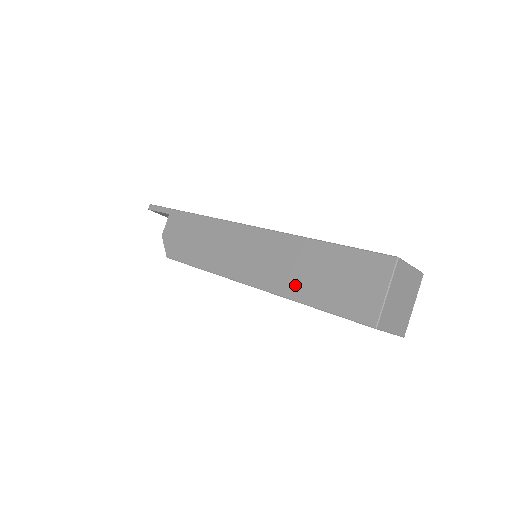
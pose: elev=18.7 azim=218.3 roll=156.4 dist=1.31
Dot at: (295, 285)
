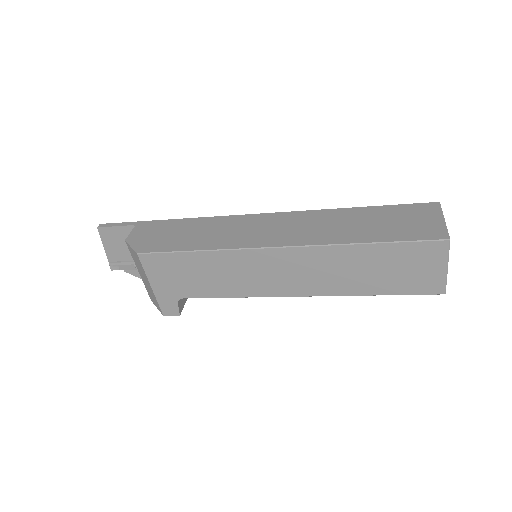
Dot at: (341, 234)
